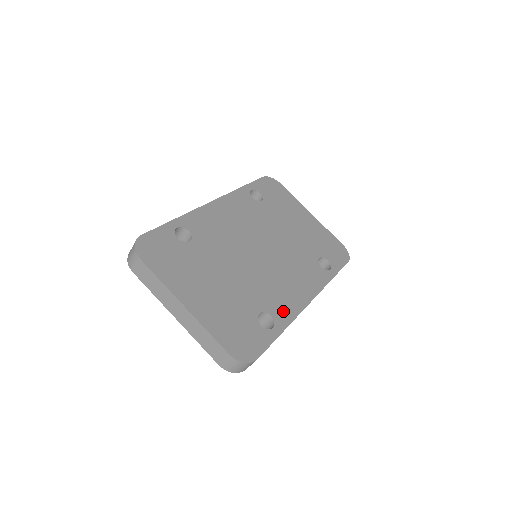
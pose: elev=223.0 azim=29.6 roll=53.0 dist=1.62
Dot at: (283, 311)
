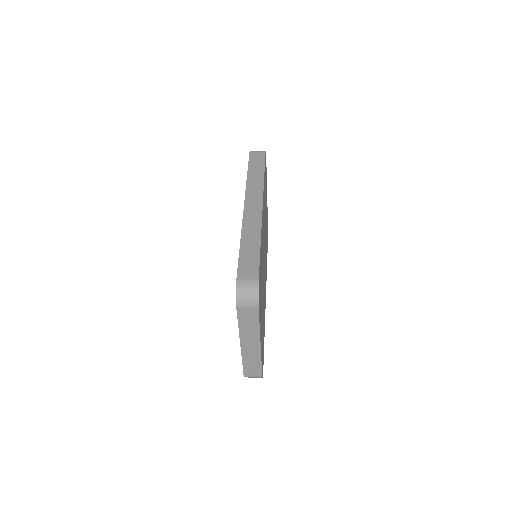
Dot at: occluded
